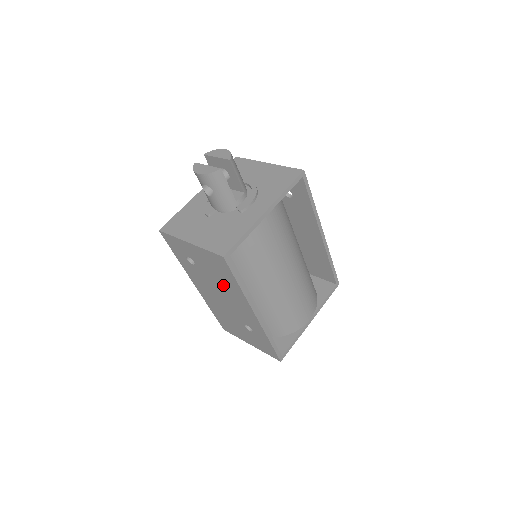
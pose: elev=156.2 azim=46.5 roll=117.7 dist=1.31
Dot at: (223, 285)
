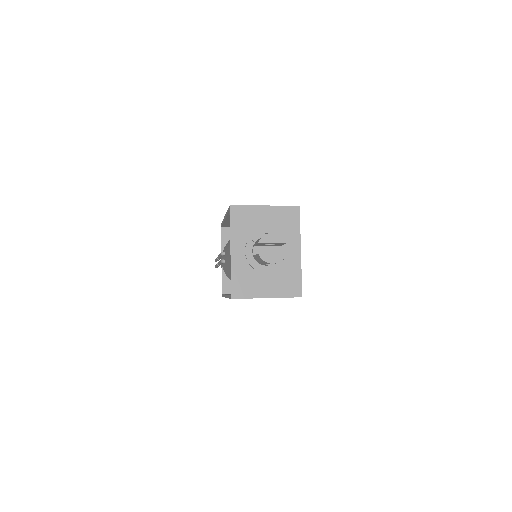
Dot at: occluded
